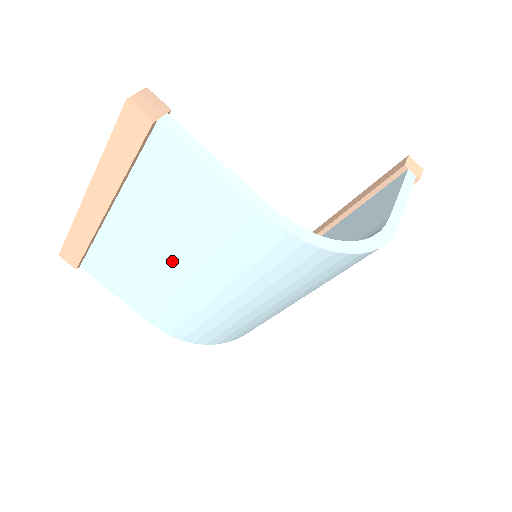
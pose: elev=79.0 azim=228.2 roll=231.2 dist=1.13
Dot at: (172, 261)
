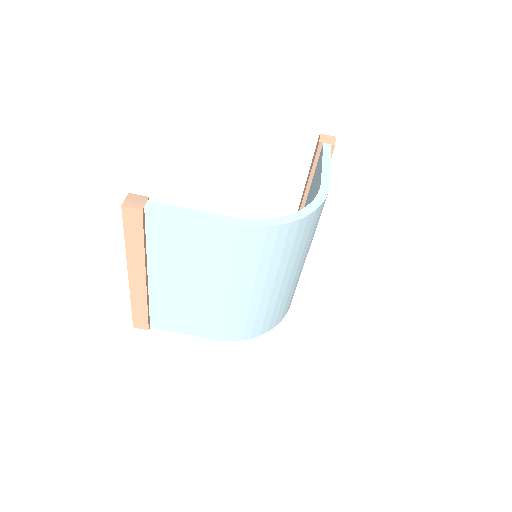
Dot at: (202, 287)
